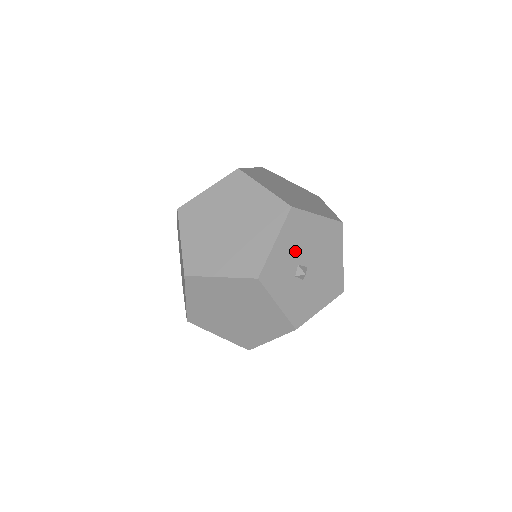
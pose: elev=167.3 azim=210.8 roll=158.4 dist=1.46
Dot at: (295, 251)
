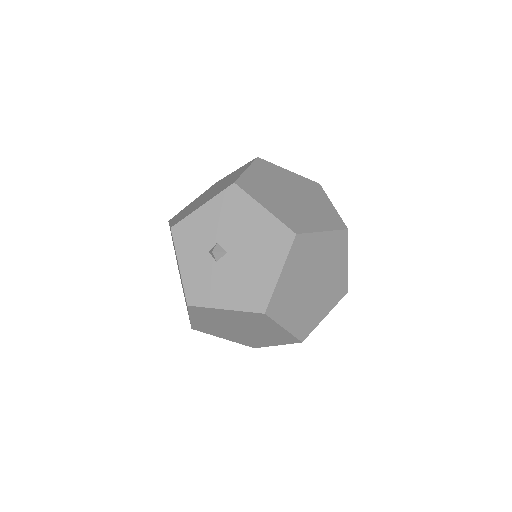
Dot at: (220, 227)
